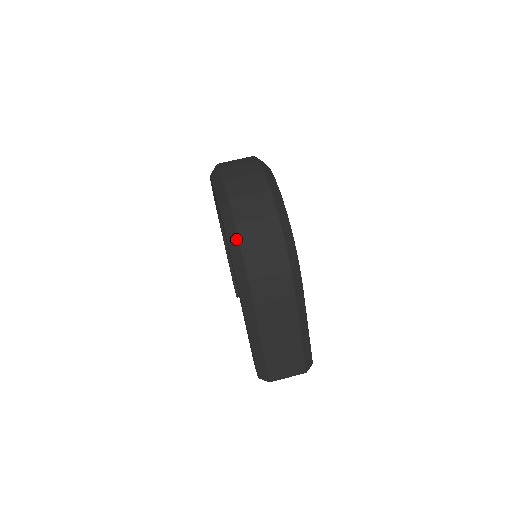
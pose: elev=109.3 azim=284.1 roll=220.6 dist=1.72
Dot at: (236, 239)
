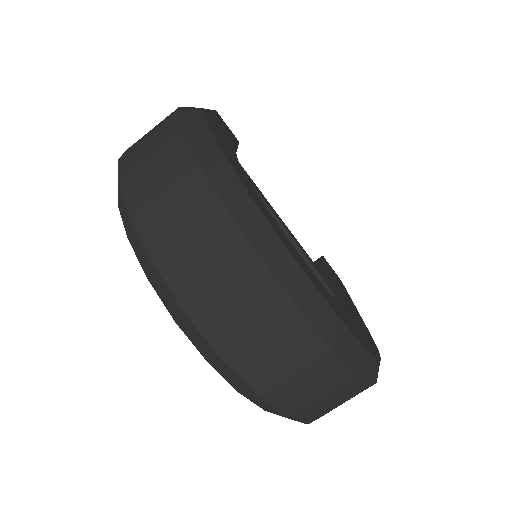
Dot at: occluded
